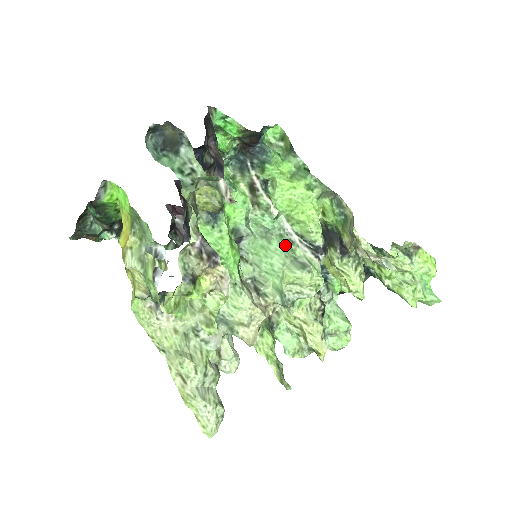
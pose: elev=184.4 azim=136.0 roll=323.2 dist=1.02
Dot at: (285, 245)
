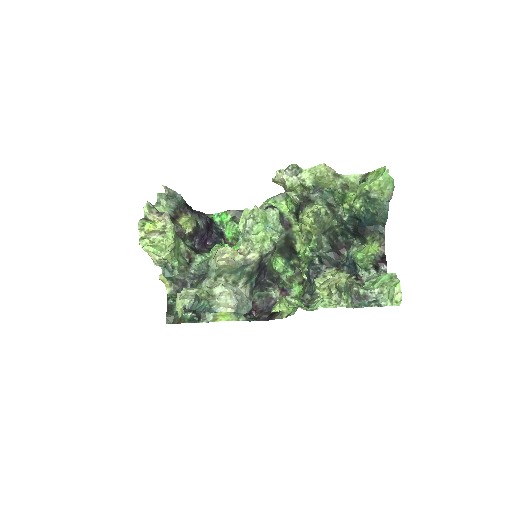
Dot at: occluded
